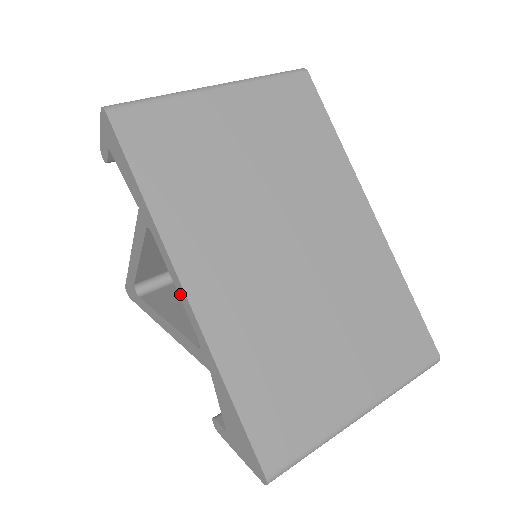
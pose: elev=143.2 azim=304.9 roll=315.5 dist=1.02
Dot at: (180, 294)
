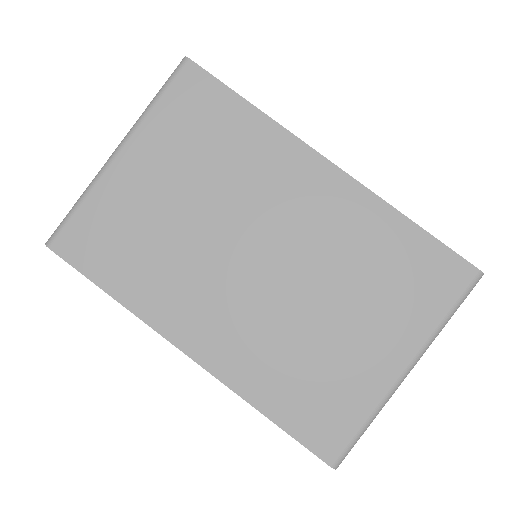
Dot at: occluded
